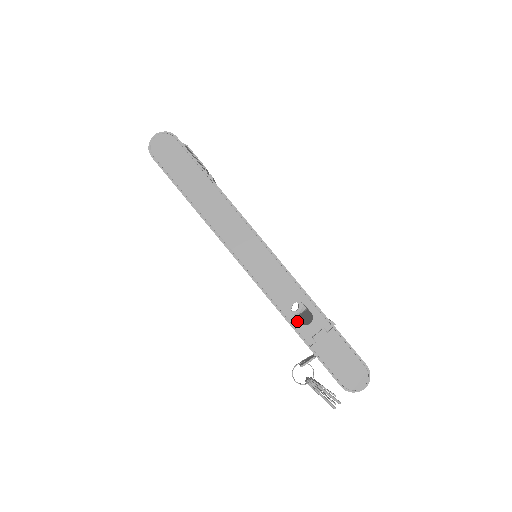
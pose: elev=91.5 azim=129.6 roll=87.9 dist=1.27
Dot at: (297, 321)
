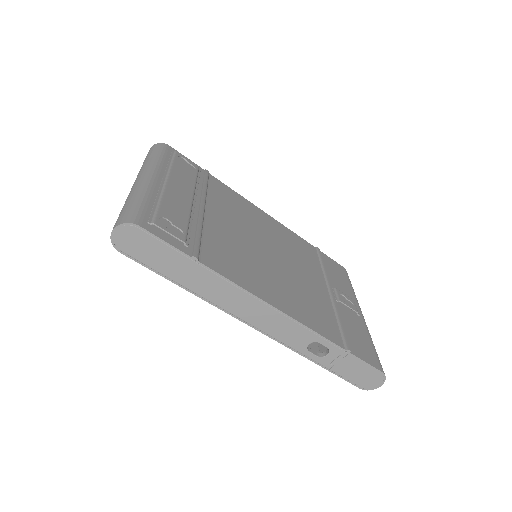
Dot at: (314, 356)
